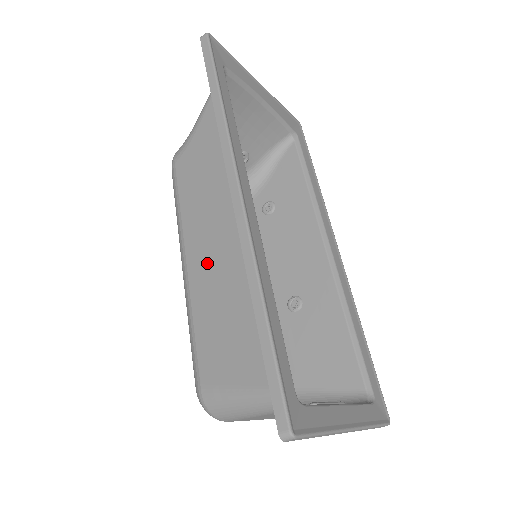
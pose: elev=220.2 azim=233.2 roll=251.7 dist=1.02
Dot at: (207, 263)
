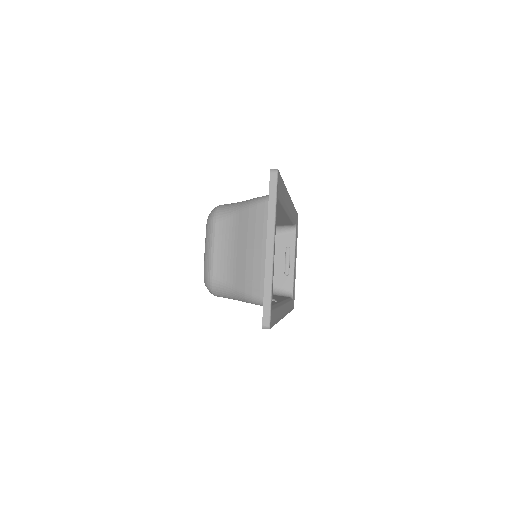
Dot at: occluded
